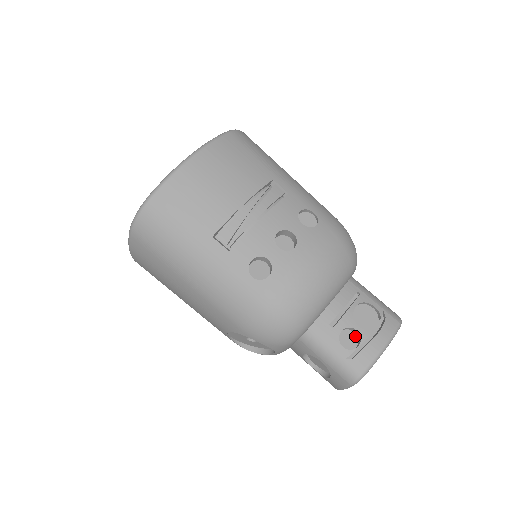
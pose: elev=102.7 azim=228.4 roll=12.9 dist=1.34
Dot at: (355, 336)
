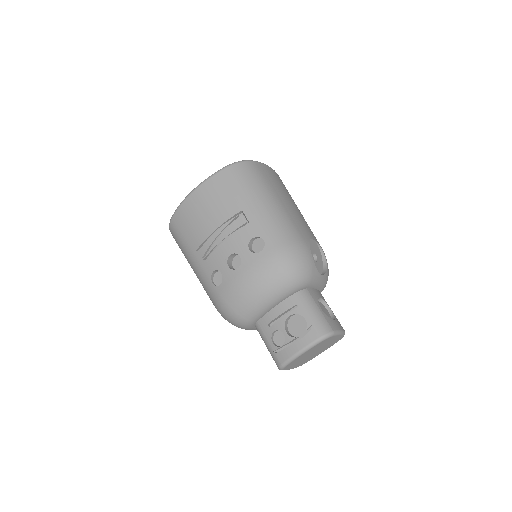
Dot at: occluded
